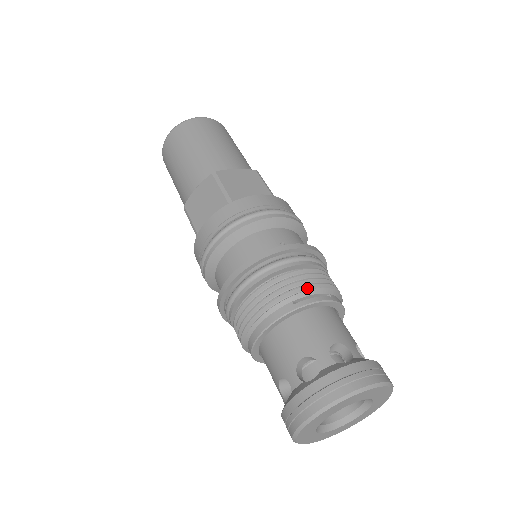
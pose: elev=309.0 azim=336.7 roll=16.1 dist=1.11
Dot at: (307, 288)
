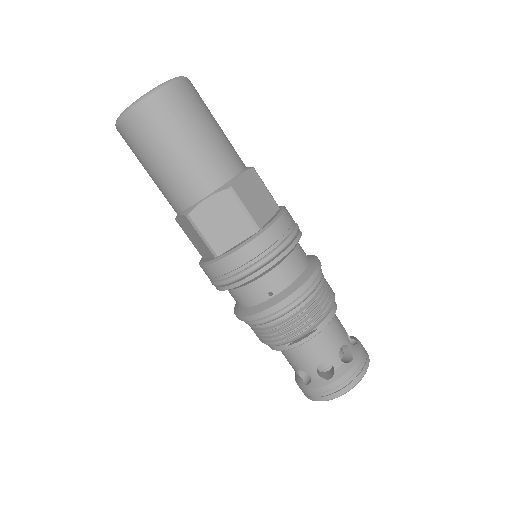
Dot at: (295, 335)
